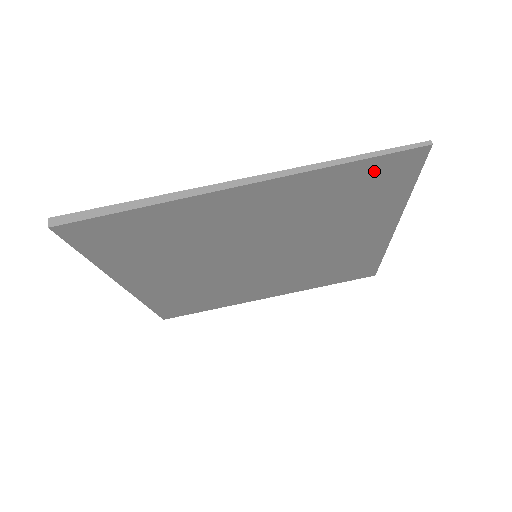
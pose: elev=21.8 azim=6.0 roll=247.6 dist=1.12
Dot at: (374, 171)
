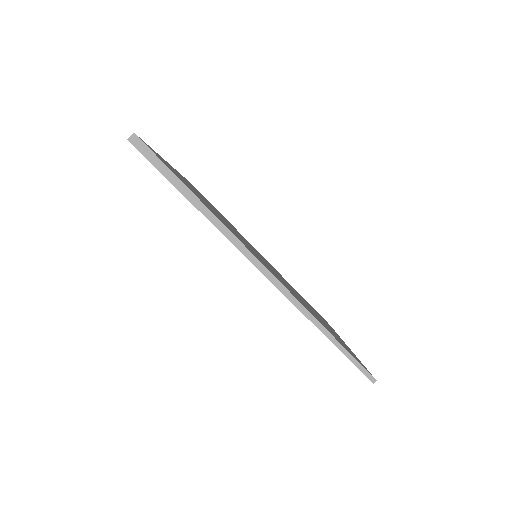
Dot at: occluded
